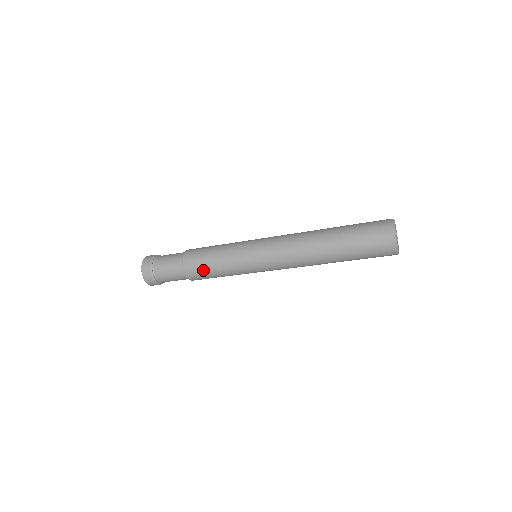
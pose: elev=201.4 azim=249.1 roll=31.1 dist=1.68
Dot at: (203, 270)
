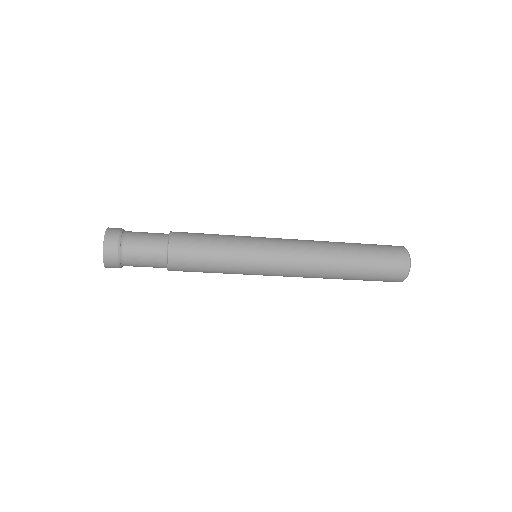
Dot at: (194, 267)
